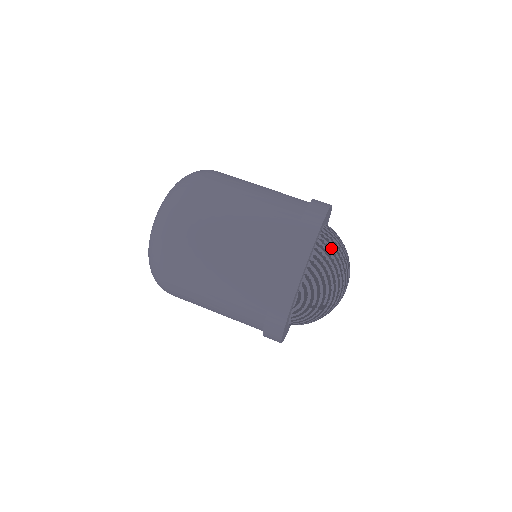
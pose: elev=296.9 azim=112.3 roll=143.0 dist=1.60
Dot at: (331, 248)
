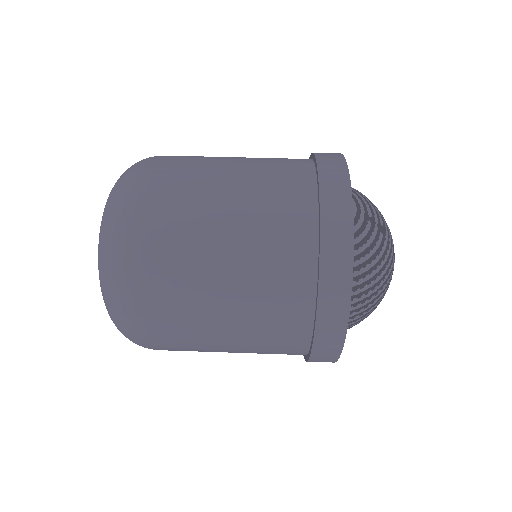
Dot at: occluded
